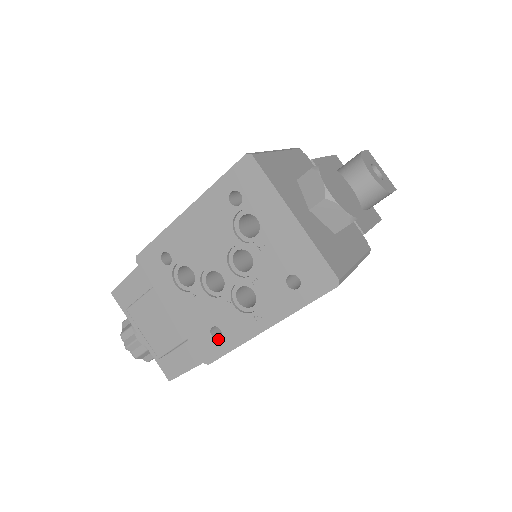
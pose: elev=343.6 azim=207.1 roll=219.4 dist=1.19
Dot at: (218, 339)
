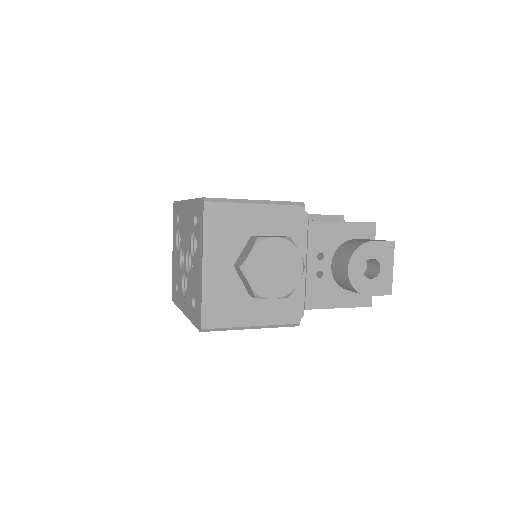
Dot at: (176, 292)
